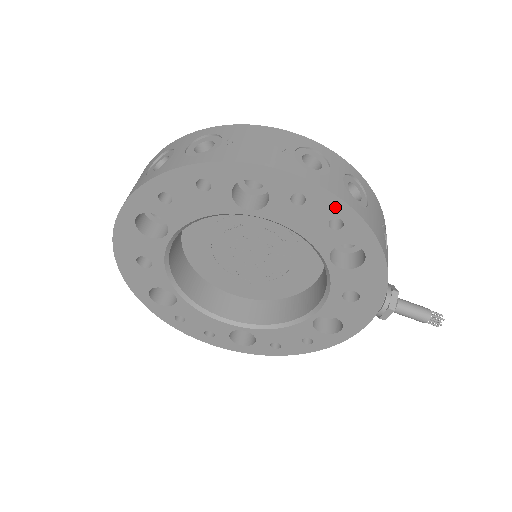
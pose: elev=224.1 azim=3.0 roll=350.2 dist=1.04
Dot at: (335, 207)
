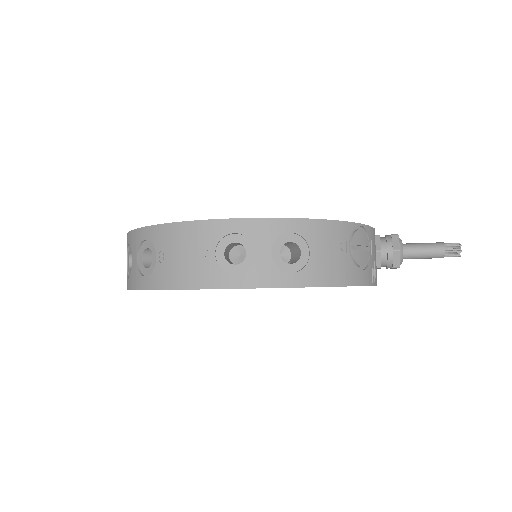
Dot at: occluded
